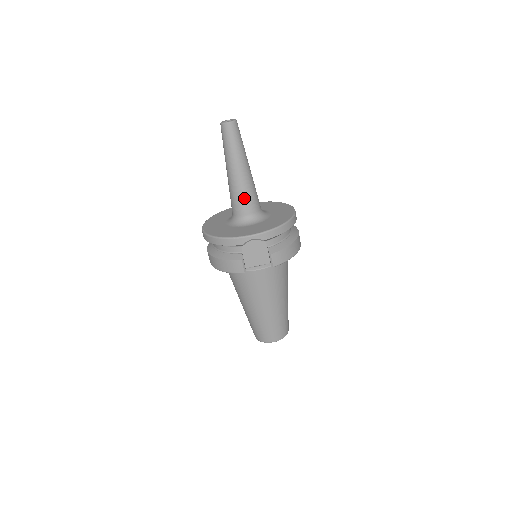
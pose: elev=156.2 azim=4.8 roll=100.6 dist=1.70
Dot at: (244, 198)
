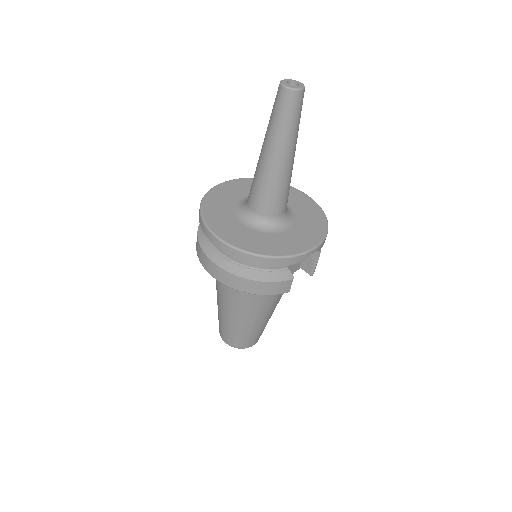
Dot at: (285, 193)
